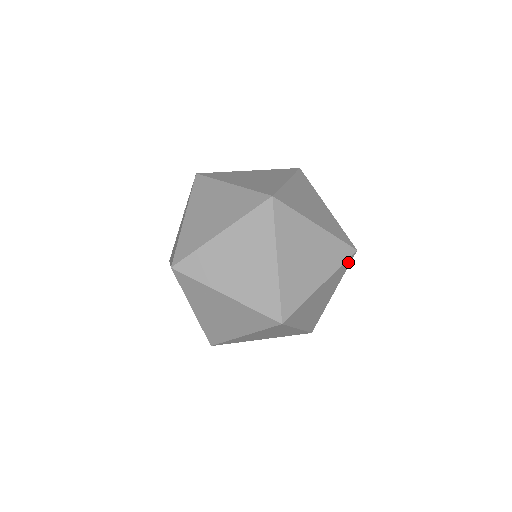
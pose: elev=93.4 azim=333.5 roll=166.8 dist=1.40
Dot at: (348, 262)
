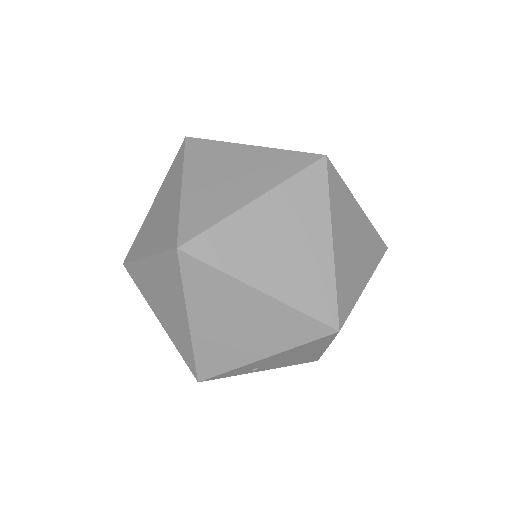
Dot at: (316, 330)
